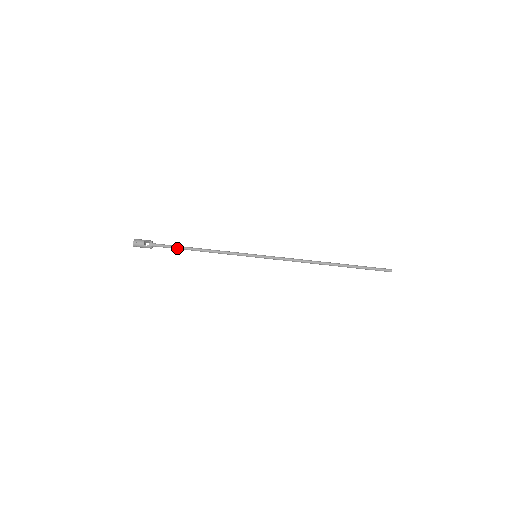
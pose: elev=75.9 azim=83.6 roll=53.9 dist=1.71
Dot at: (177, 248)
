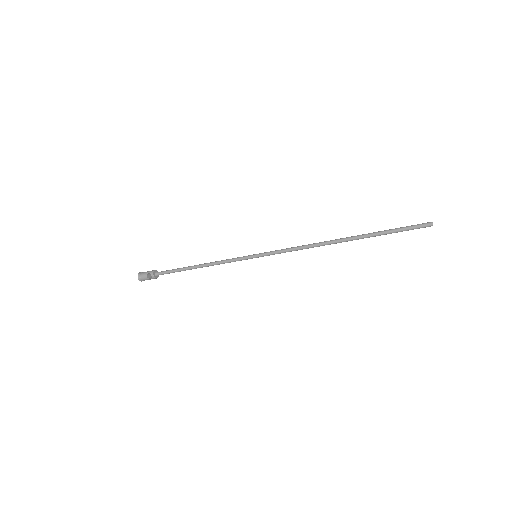
Dot at: occluded
